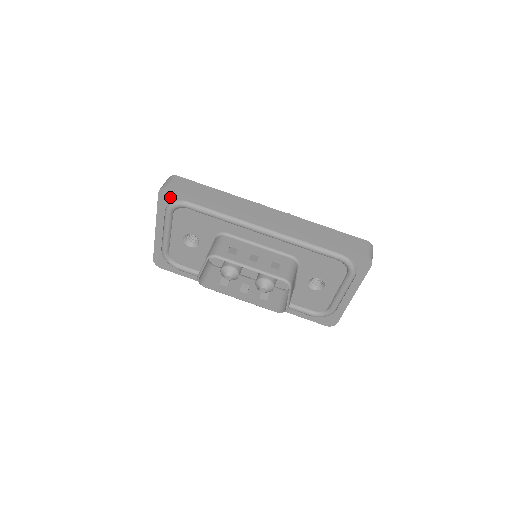
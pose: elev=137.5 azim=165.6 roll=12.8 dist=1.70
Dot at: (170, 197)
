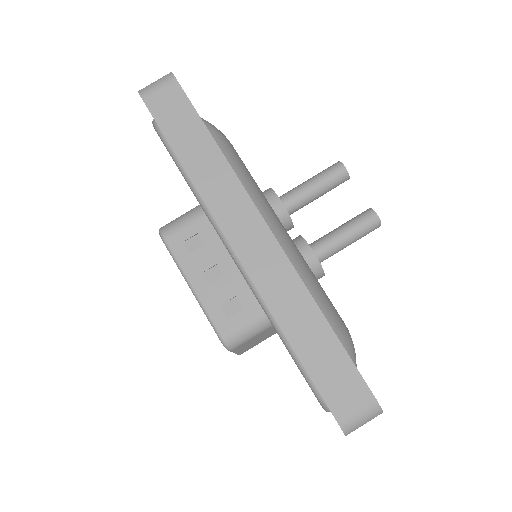
Dot at: occluded
